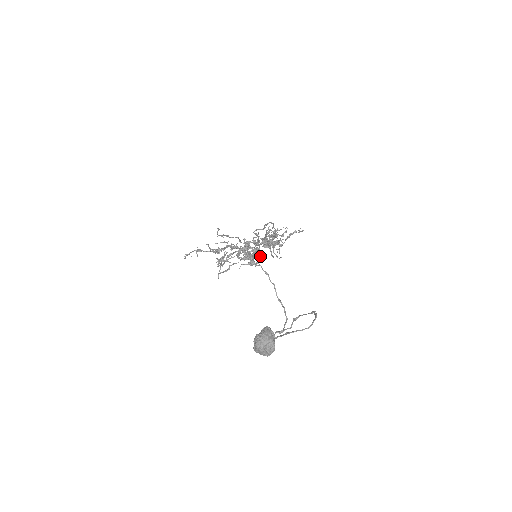
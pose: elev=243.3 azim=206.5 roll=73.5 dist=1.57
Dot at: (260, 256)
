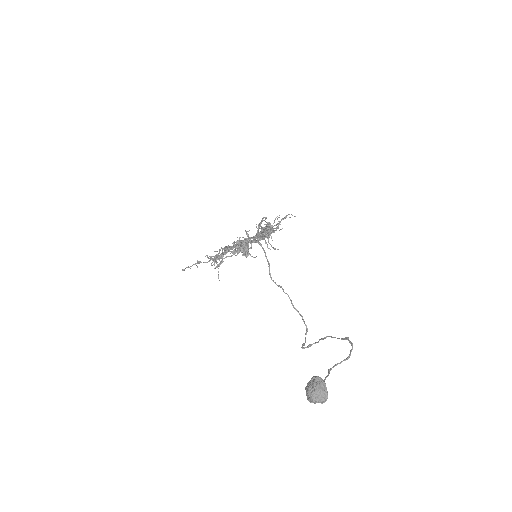
Dot at: occluded
